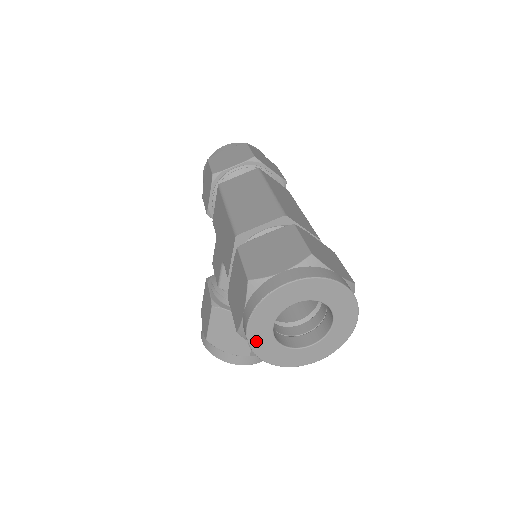
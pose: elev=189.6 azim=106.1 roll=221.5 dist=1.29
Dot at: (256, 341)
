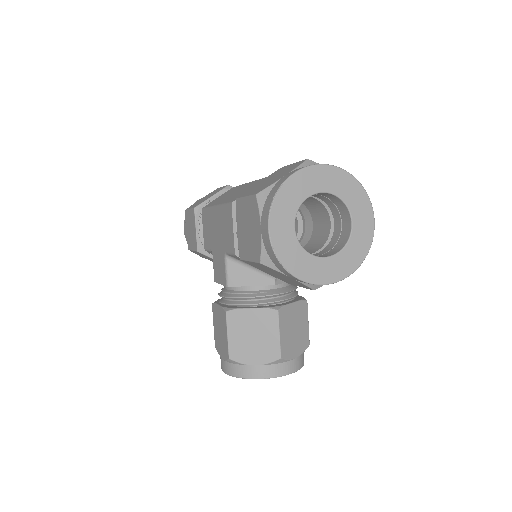
Dot at: (282, 250)
